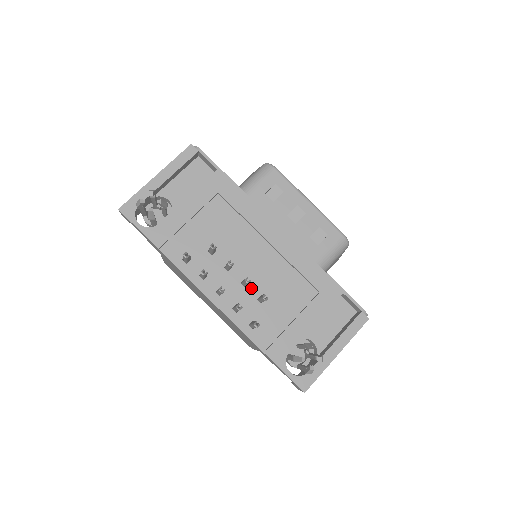
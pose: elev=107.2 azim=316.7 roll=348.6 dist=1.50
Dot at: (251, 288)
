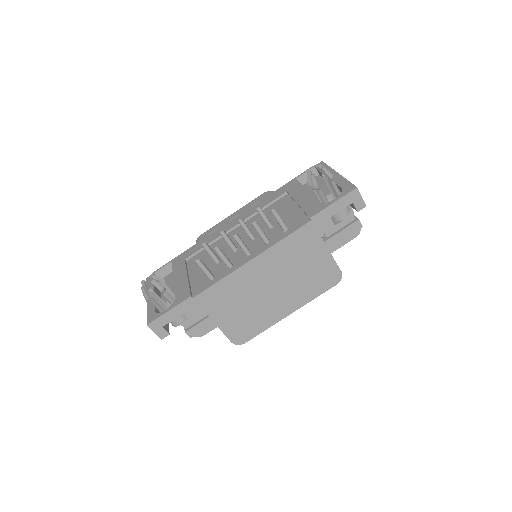
Dot at: occluded
